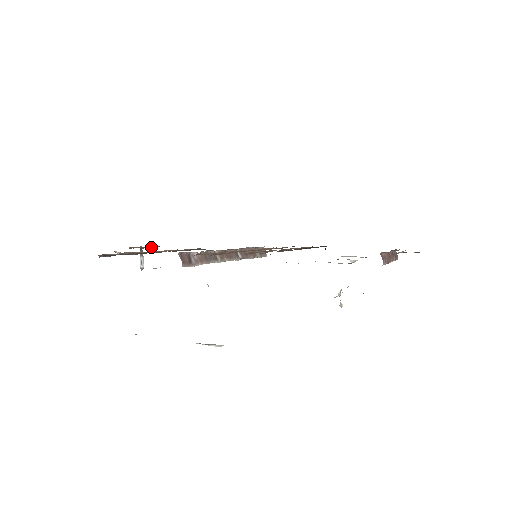
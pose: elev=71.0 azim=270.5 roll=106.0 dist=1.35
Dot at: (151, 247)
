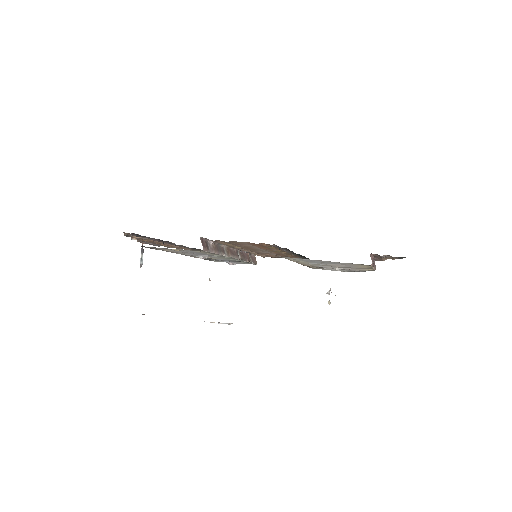
Dot at: occluded
